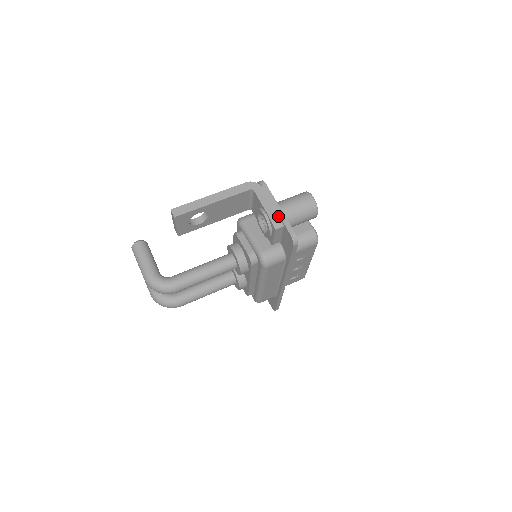
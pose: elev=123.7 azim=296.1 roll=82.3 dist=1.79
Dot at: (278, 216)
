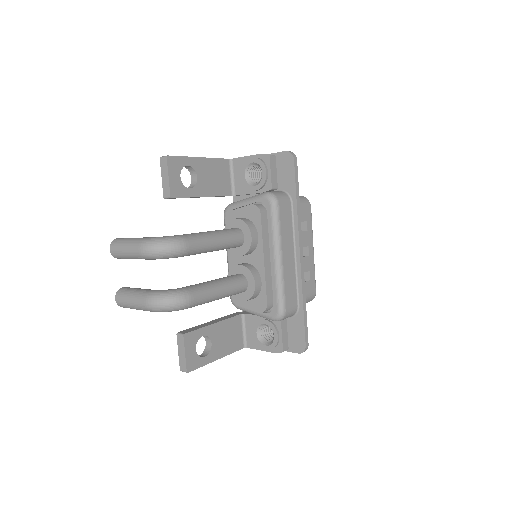
Dot at: occluded
